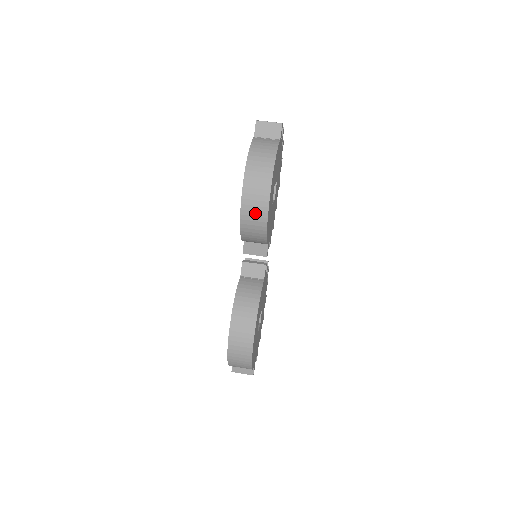
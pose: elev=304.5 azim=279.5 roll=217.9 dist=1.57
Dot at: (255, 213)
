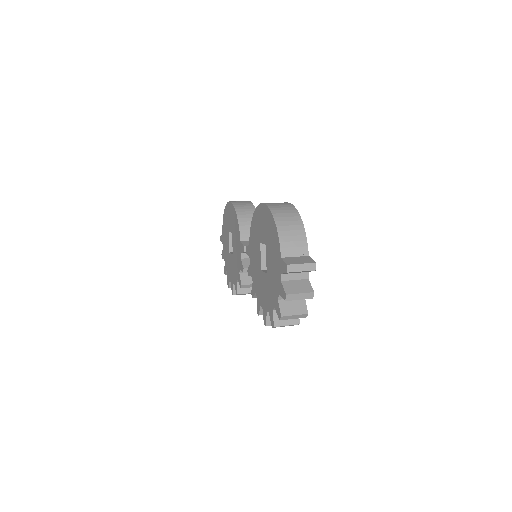
Dot at: (242, 203)
